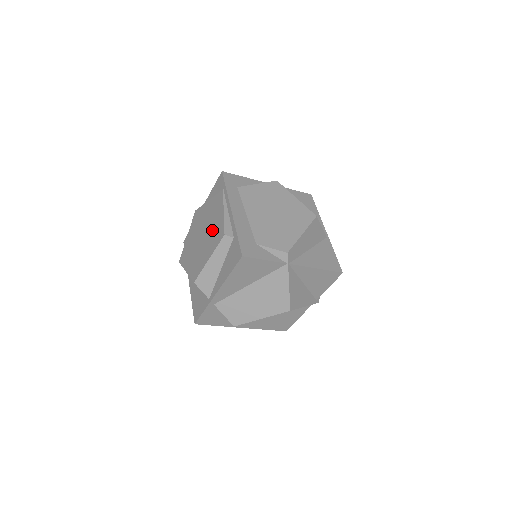
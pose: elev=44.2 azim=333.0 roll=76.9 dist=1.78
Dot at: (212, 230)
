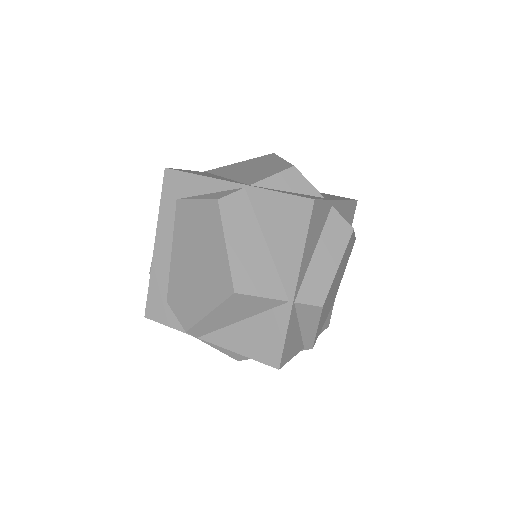
Dot at: occluded
